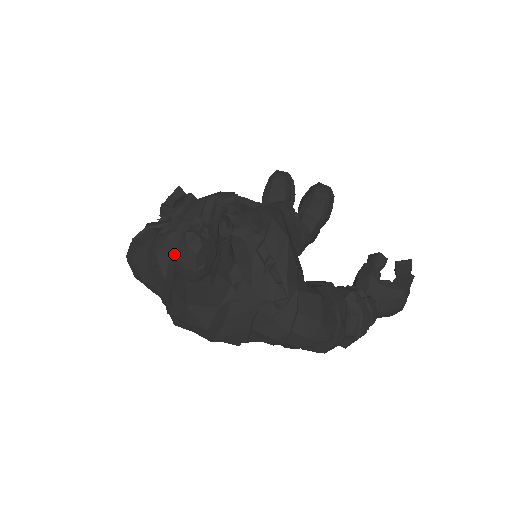
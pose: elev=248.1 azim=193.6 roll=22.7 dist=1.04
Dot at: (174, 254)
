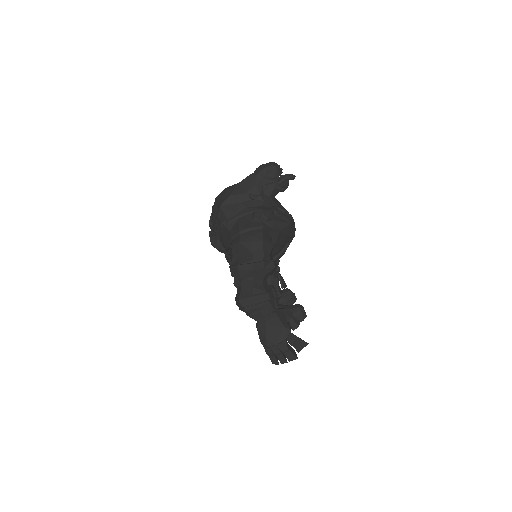
Dot at: occluded
